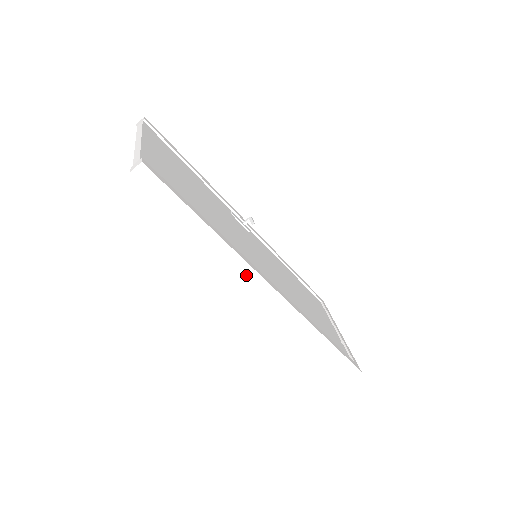
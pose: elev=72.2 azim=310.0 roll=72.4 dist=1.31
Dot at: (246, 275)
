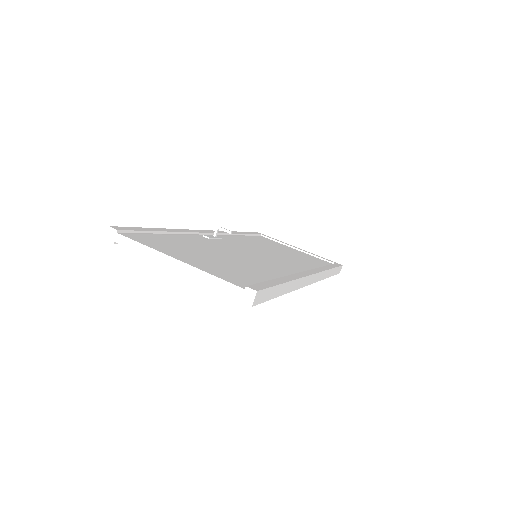
Dot at: (303, 285)
